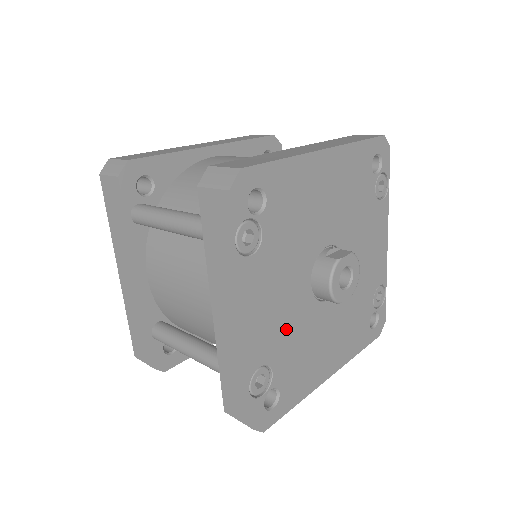
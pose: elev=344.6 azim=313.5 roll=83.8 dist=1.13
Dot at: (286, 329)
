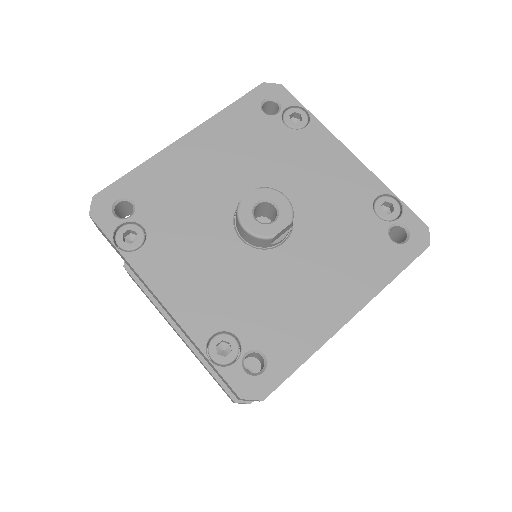
Dot at: (230, 290)
